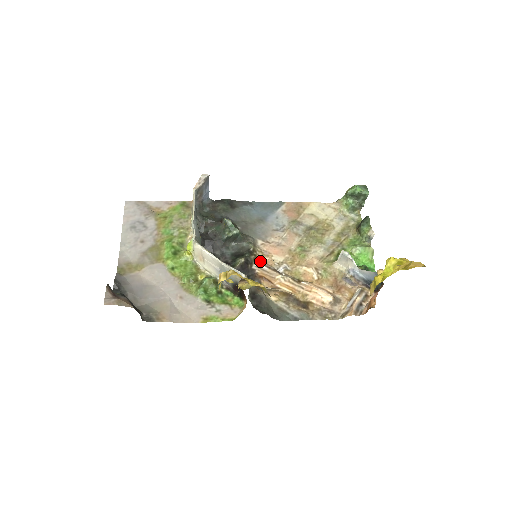
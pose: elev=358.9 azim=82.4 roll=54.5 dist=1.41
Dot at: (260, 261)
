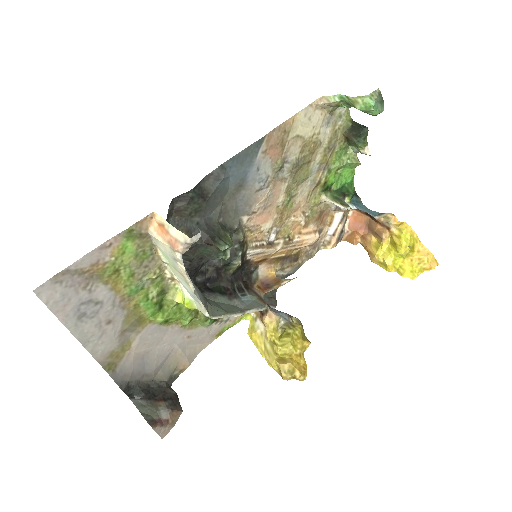
Dot at: (251, 244)
